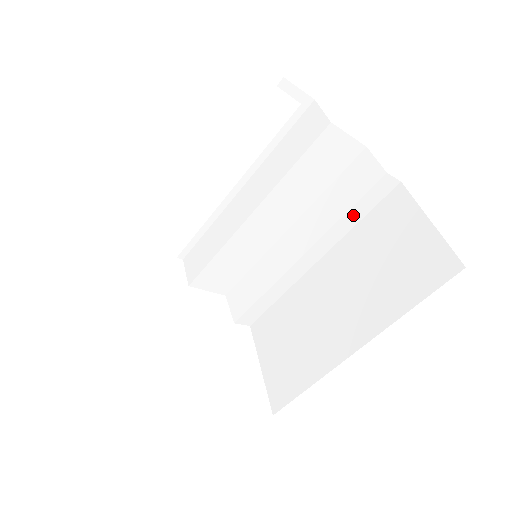
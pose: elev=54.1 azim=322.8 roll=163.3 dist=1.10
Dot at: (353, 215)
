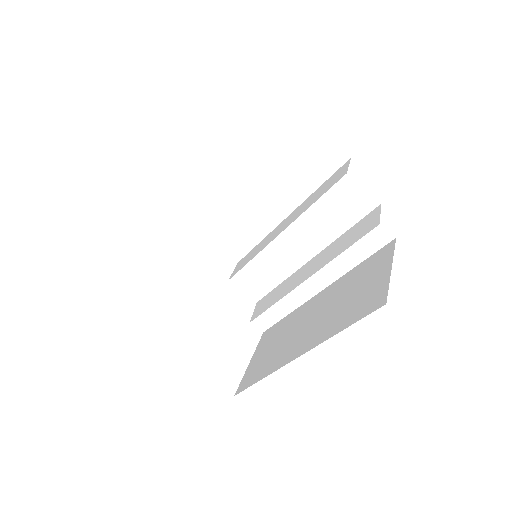
Dot at: (352, 256)
